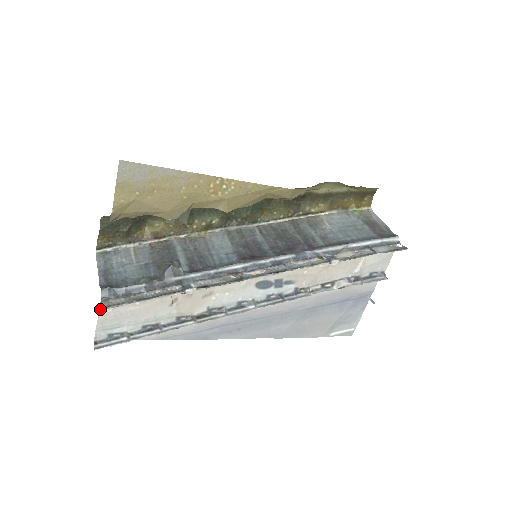
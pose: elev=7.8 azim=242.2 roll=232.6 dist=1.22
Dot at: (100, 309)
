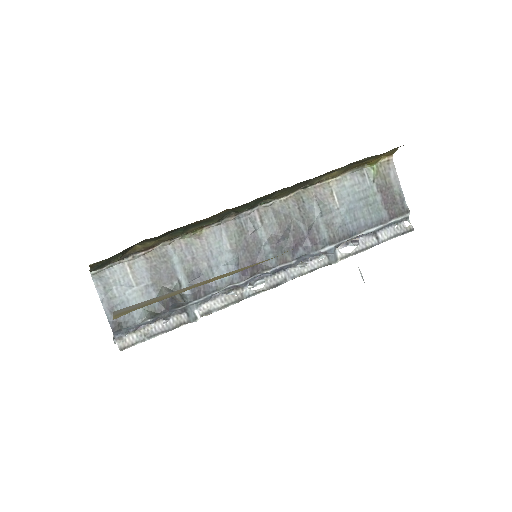
Dot at: occluded
